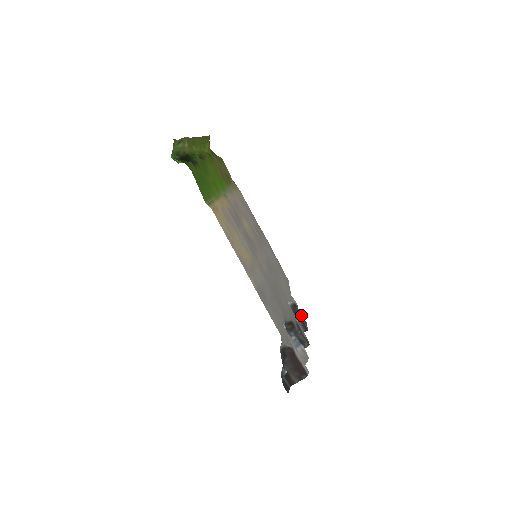
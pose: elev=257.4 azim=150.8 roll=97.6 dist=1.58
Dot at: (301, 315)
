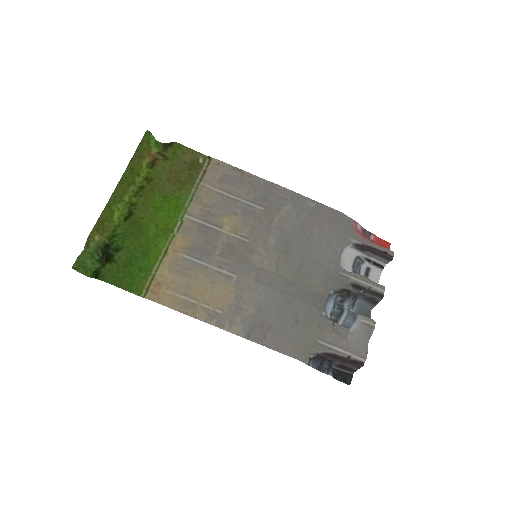
Dot at: (373, 250)
